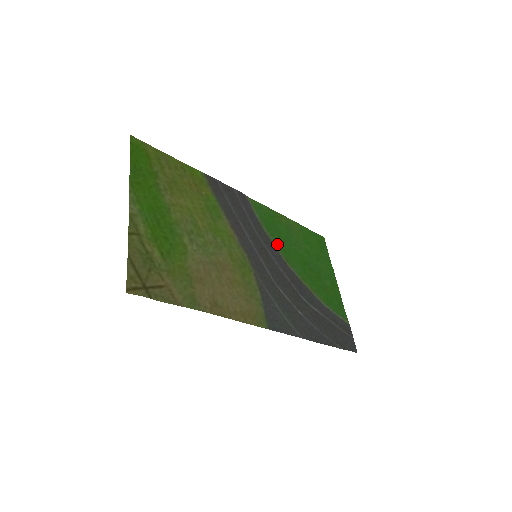
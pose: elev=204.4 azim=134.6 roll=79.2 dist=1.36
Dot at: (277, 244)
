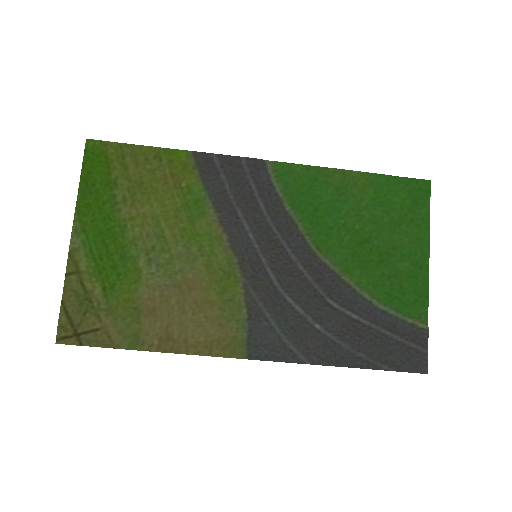
Dot at: (306, 225)
